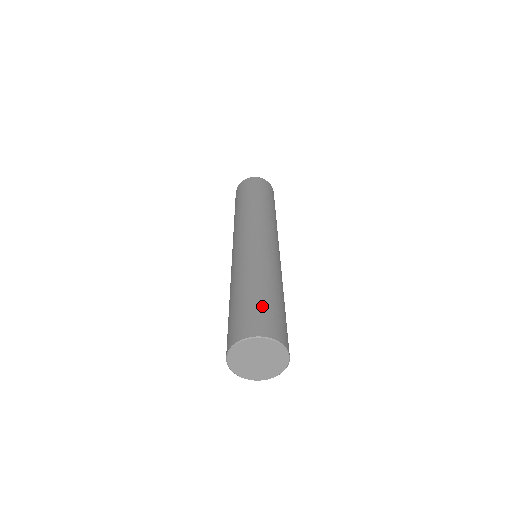
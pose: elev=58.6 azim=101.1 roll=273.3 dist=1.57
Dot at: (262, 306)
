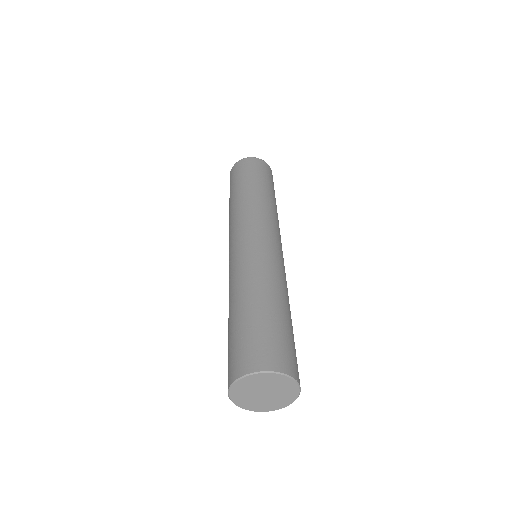
Dot at: (261, 329)
